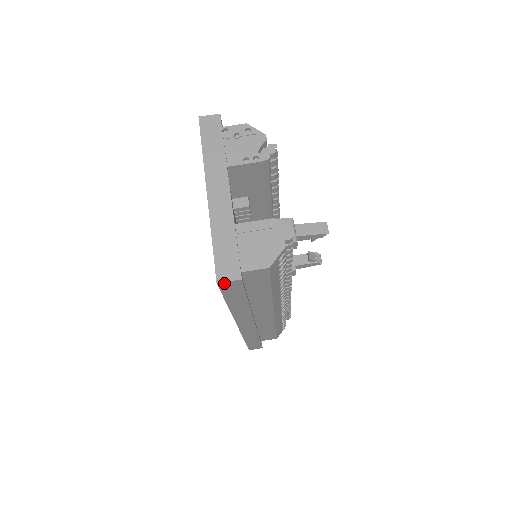
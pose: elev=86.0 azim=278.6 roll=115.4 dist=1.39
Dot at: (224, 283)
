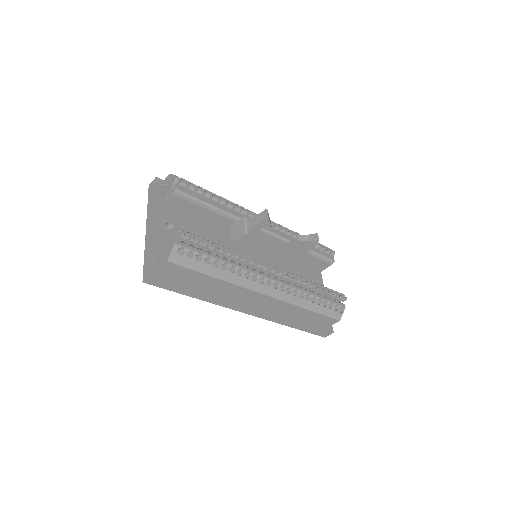
Dot at: (147, 281)
